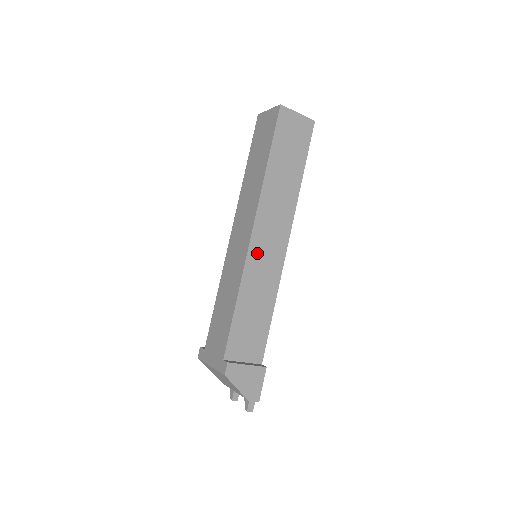
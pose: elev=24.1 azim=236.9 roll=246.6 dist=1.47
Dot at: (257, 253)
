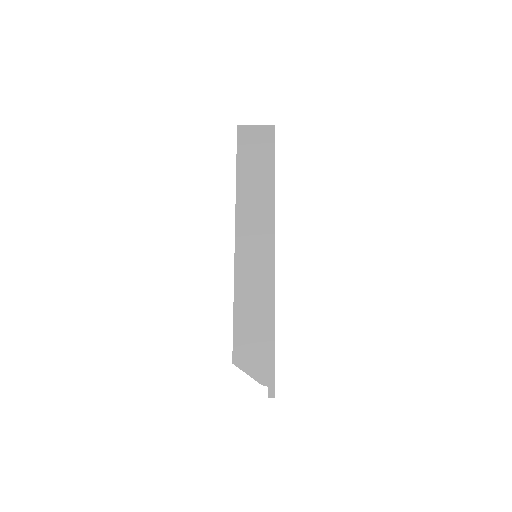
Dot at: (244, 251)
